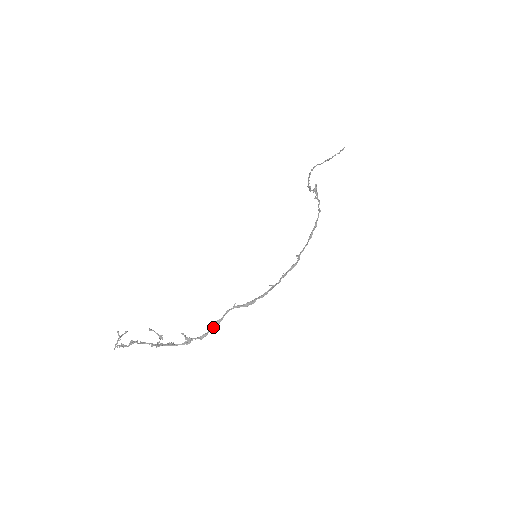
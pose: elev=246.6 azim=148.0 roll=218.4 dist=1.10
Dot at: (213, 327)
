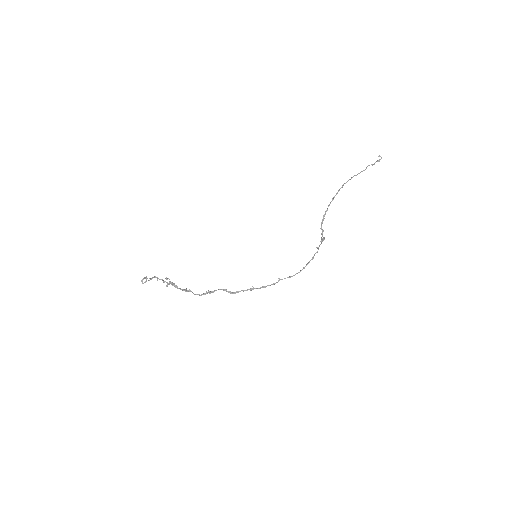
Dot at: occluded
